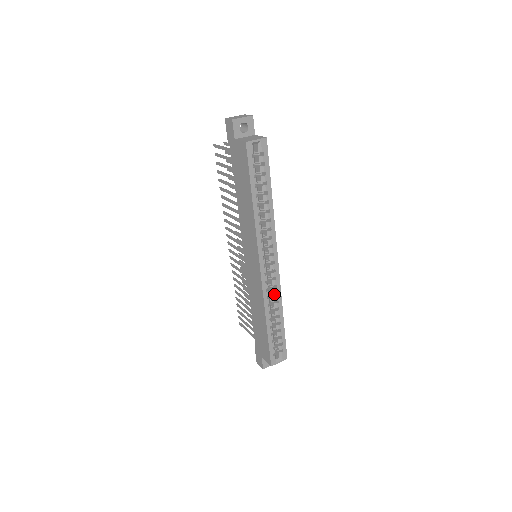
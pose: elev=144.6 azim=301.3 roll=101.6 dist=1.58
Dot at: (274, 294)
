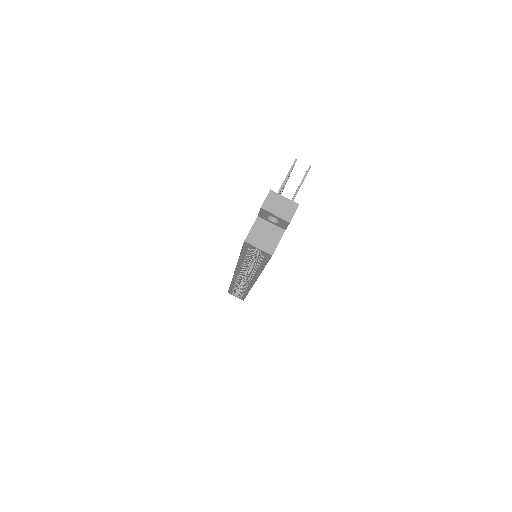
Dot at: occluded
